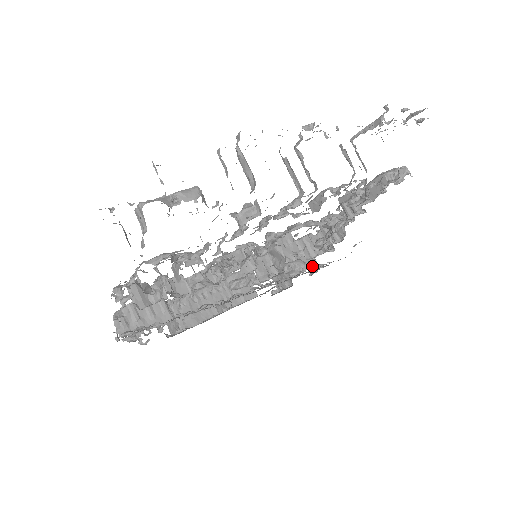
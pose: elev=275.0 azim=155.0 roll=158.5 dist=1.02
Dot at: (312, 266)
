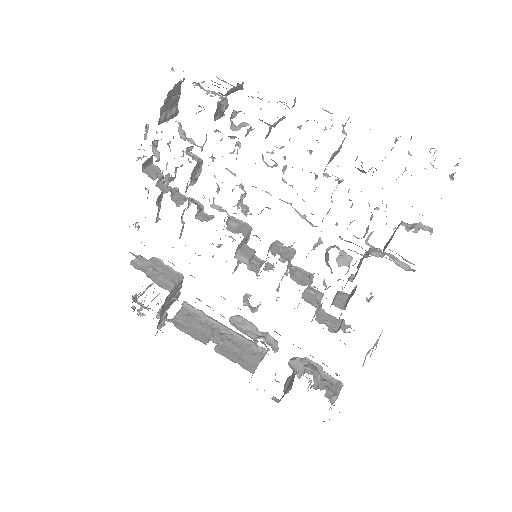
Dot at: (323, 382)
